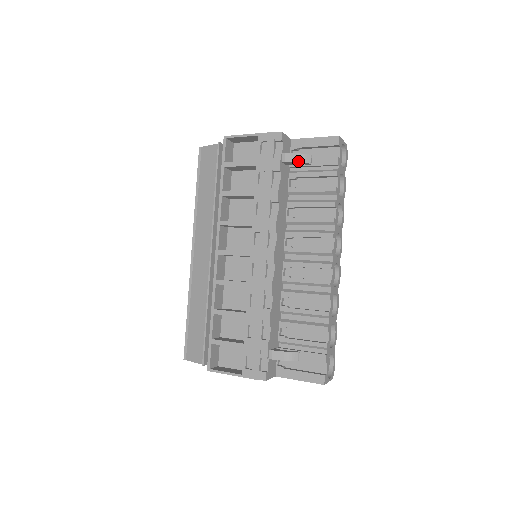
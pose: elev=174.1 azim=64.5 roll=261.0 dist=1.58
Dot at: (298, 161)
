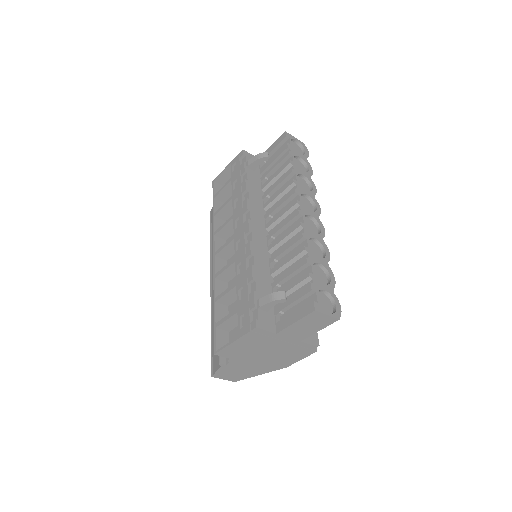
Dot at: (257, 159)
